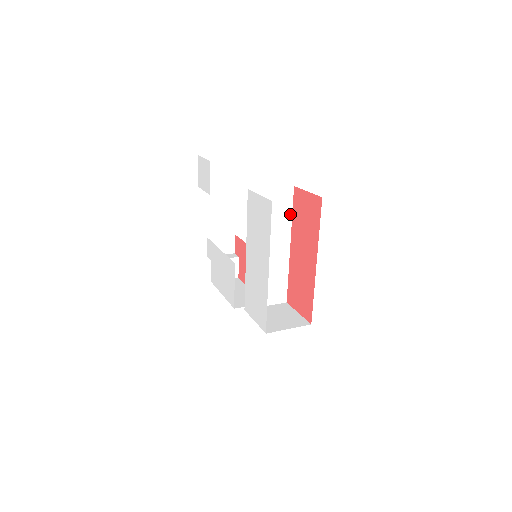
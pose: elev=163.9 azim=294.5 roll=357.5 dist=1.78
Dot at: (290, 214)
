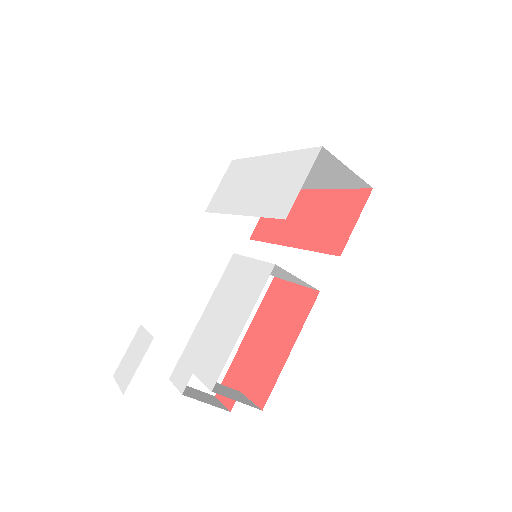
Dot at: (262, 241)
